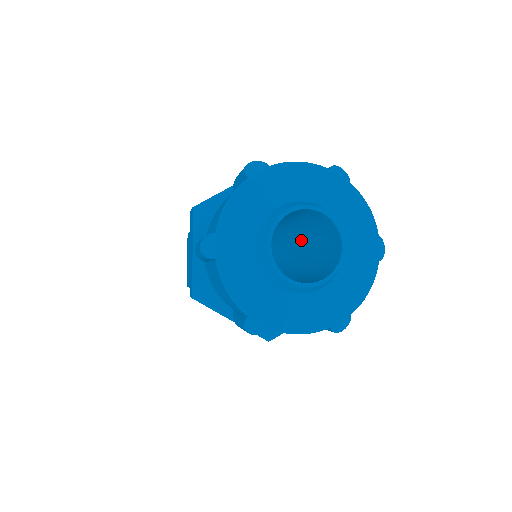
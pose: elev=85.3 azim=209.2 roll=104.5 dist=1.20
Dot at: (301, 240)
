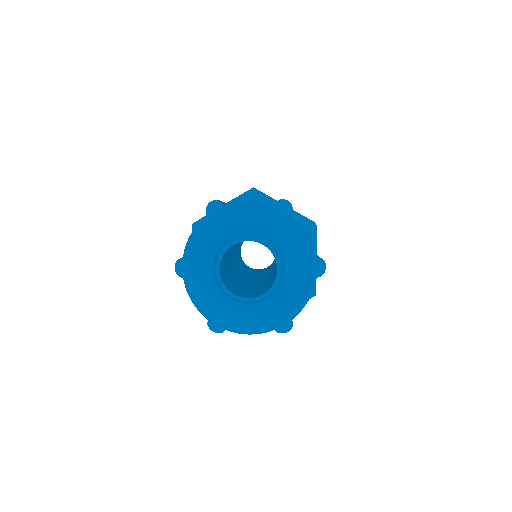
Dot at: occluded
